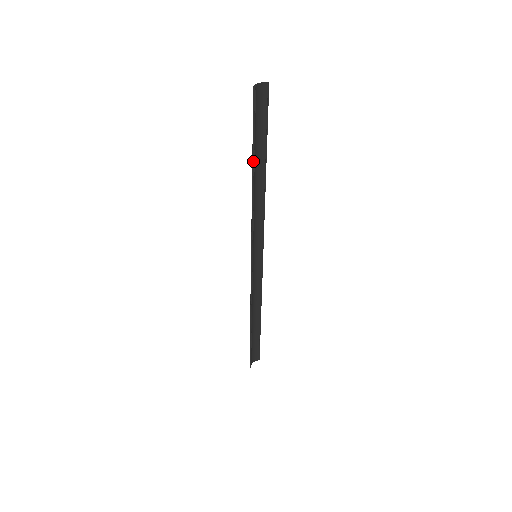
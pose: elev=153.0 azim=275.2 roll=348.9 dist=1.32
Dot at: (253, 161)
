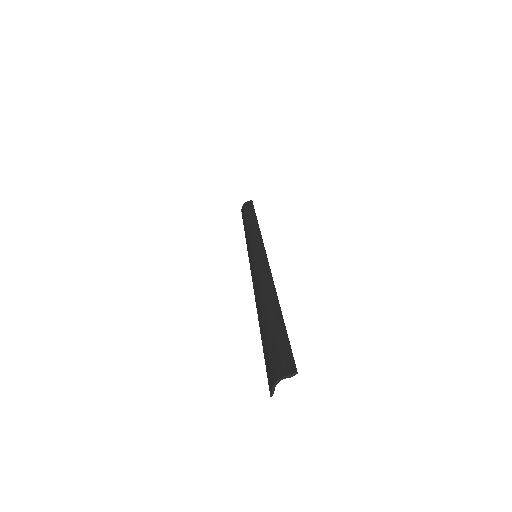
Dot at: (261, 330)
